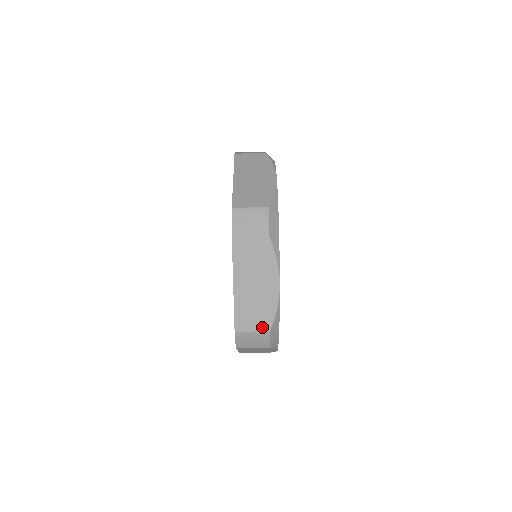
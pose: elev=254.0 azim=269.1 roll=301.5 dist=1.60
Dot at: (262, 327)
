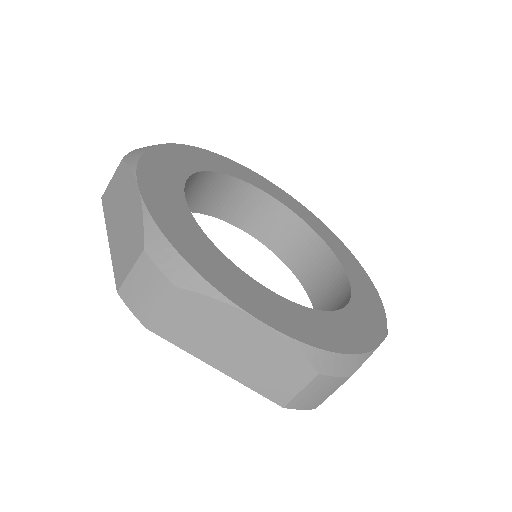
Dot at: (304, 378)
